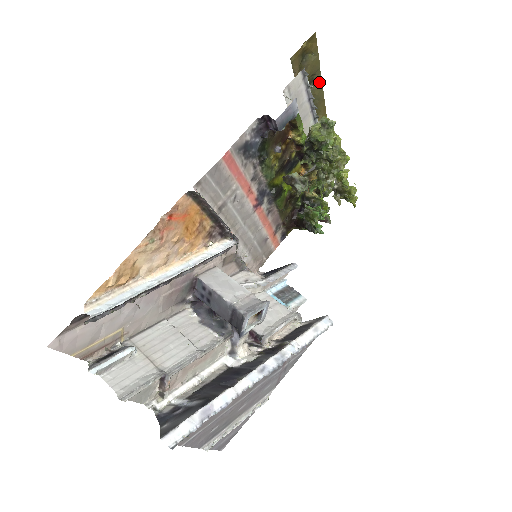
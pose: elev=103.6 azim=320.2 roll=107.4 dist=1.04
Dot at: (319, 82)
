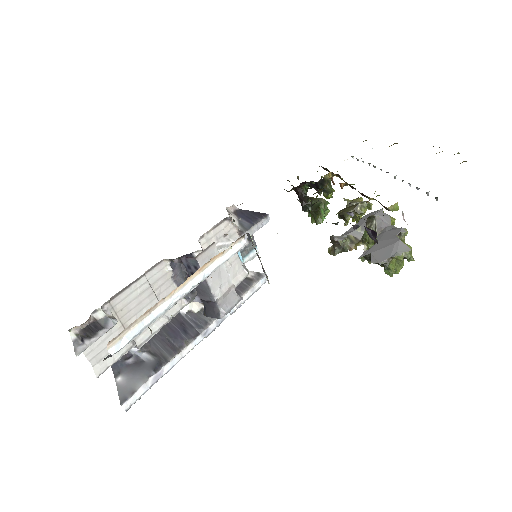
Dot at: occluded
